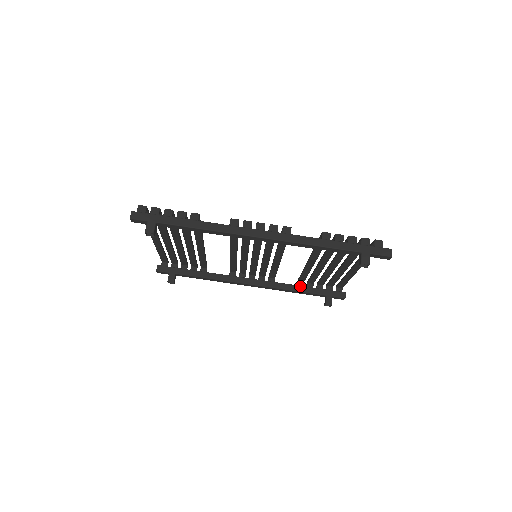
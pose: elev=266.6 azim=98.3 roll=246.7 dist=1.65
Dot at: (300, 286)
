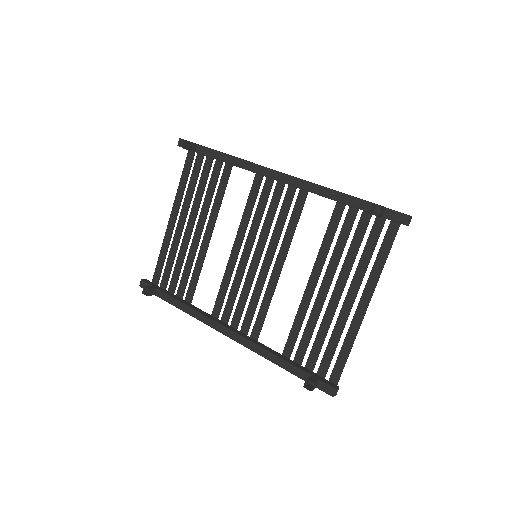
Dot at: occluded
